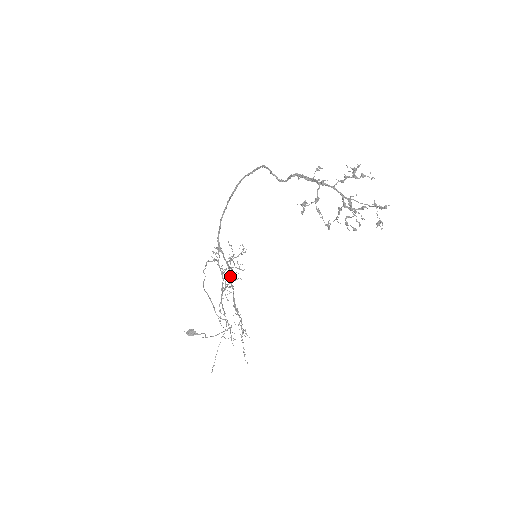
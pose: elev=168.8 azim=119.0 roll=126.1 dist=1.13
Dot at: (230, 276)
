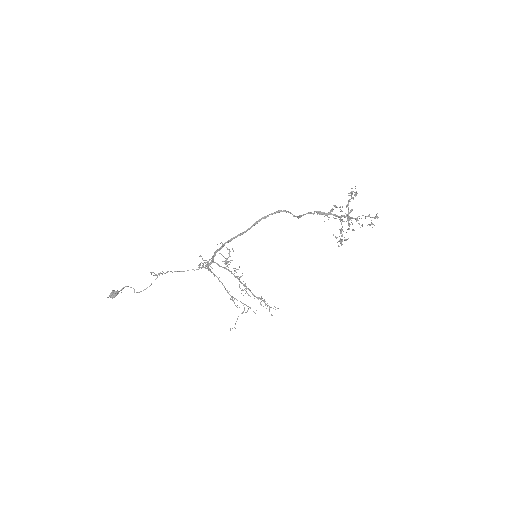
Dot at: occluded
